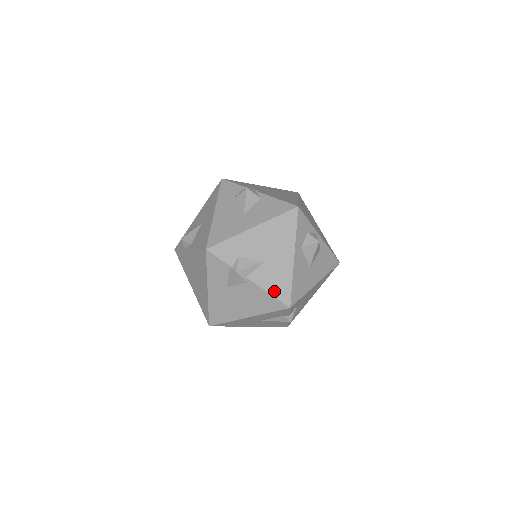
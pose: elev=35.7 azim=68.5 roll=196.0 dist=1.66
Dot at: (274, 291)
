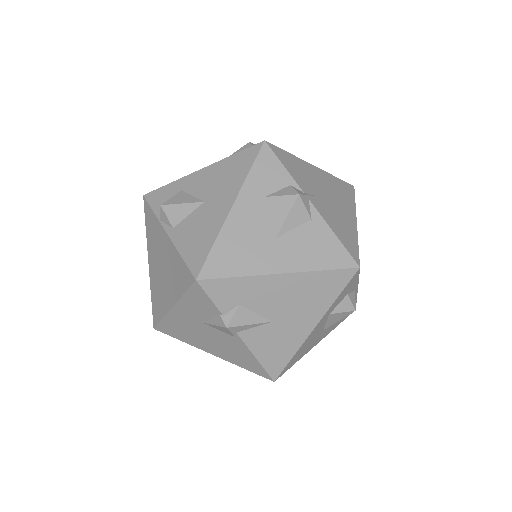
Dot at: (265, 359)
